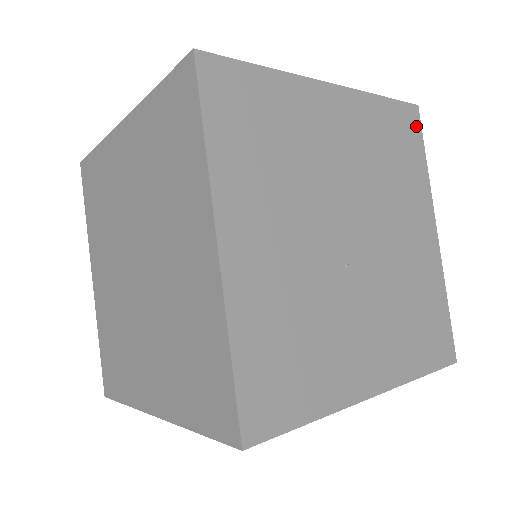
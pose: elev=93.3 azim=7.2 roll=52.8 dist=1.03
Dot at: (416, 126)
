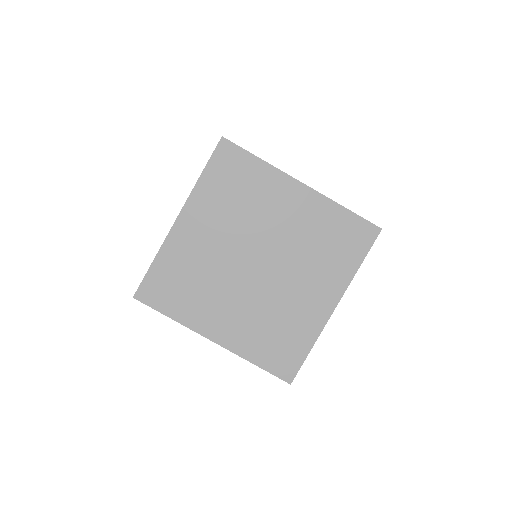
Dot at: occluded
